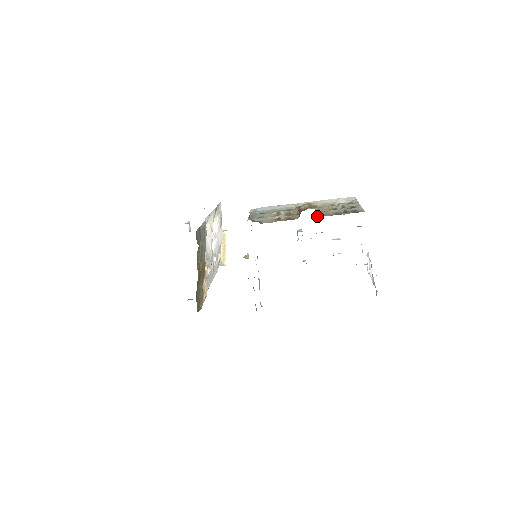
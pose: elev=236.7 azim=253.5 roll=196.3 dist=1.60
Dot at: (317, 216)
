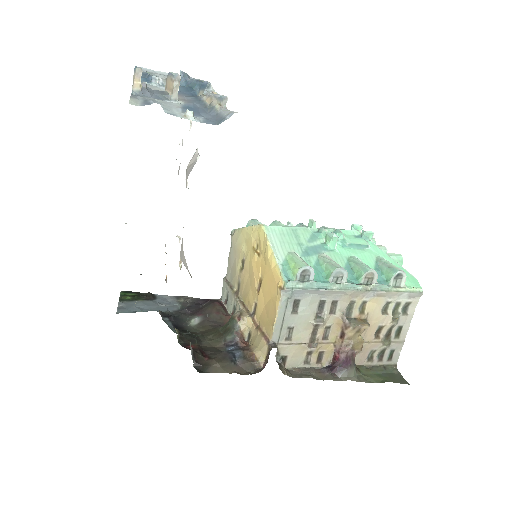
Dot at: occluded
